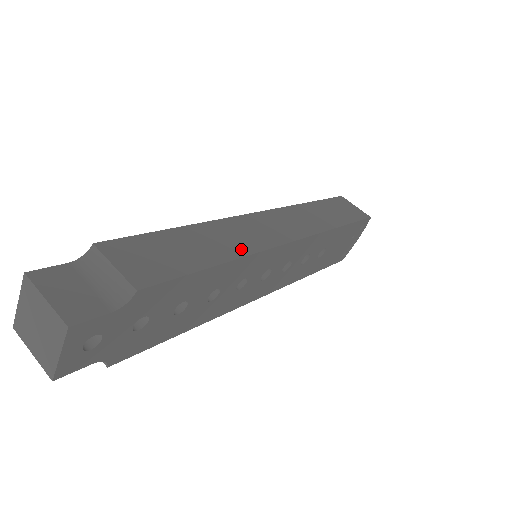
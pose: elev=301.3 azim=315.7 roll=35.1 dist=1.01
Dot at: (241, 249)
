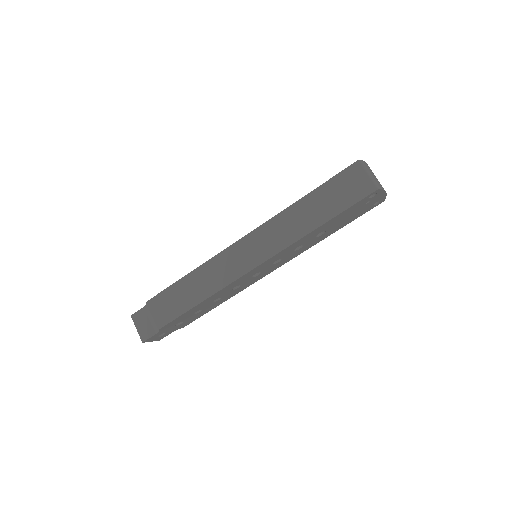
Dot at: (215, 287)
